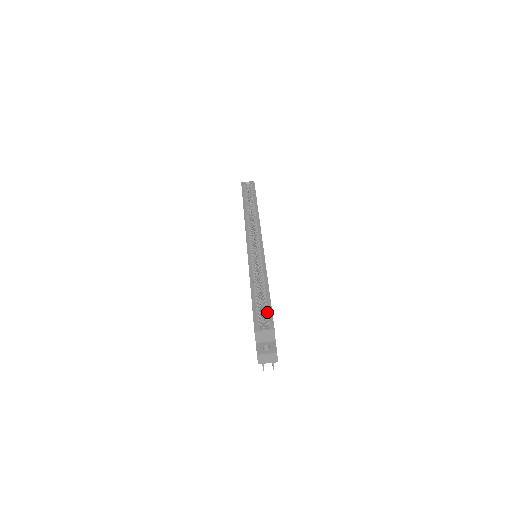
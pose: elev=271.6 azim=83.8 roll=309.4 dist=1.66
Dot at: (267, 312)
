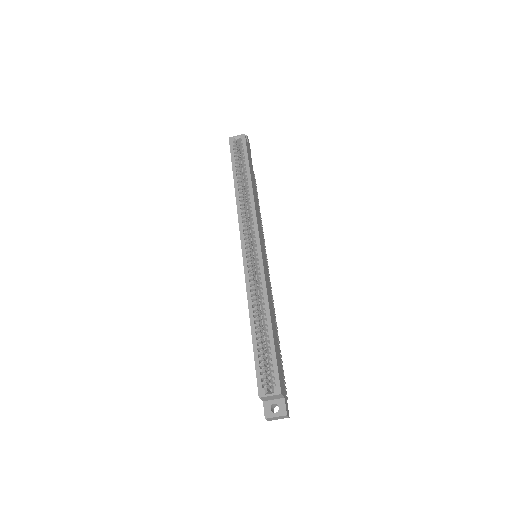
Dot at: (272, 367)
